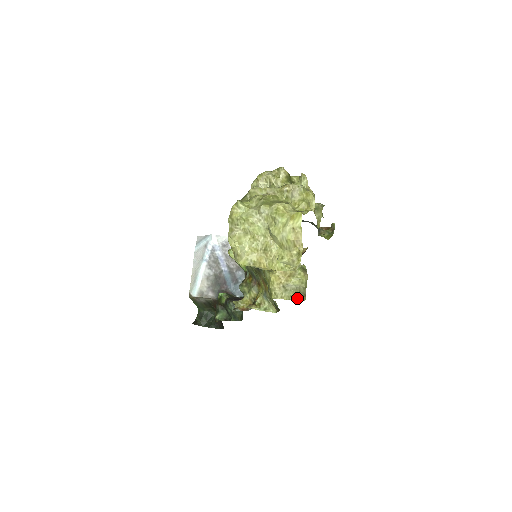
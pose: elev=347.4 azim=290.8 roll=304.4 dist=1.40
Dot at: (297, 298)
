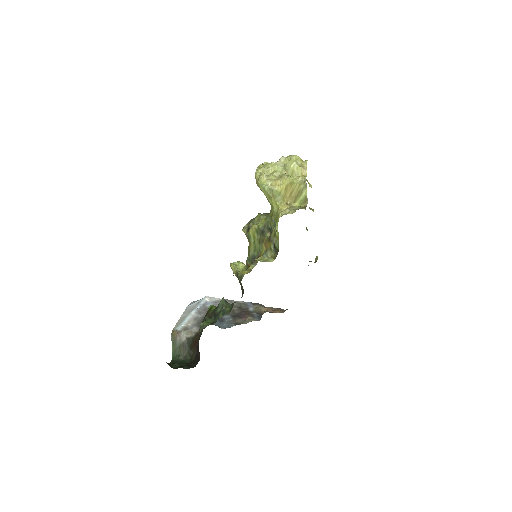
Dot at: (300, 208)
